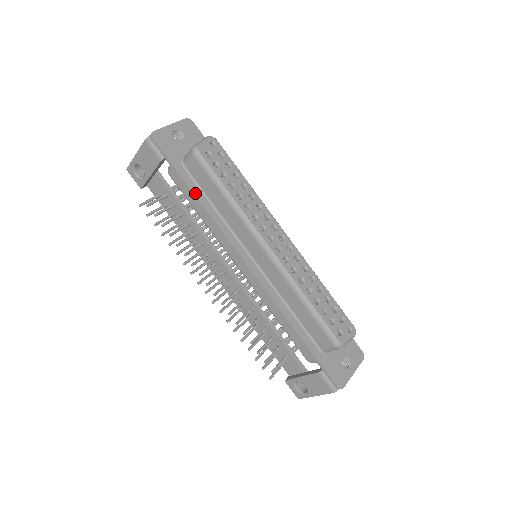
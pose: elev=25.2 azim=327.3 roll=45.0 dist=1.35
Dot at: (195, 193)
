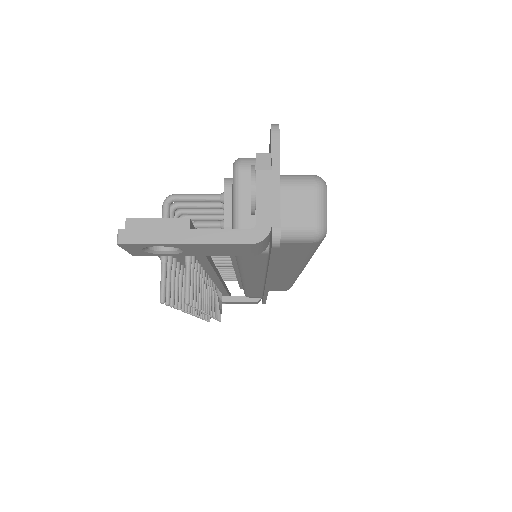
Dot at: occluded
